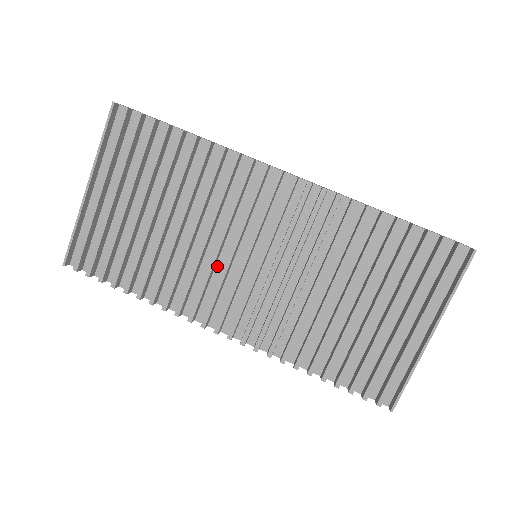
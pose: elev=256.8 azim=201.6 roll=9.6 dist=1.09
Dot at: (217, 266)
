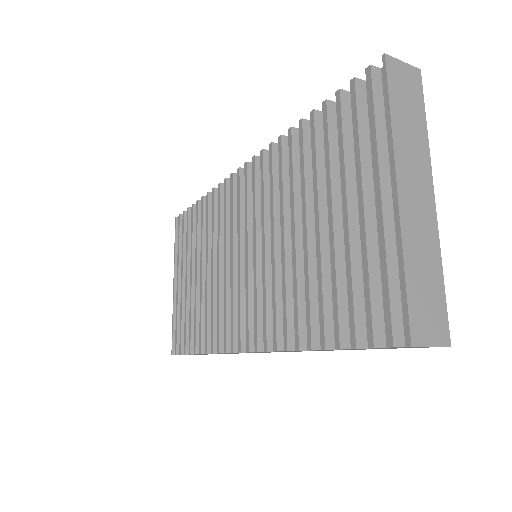
Dot at: occluded
